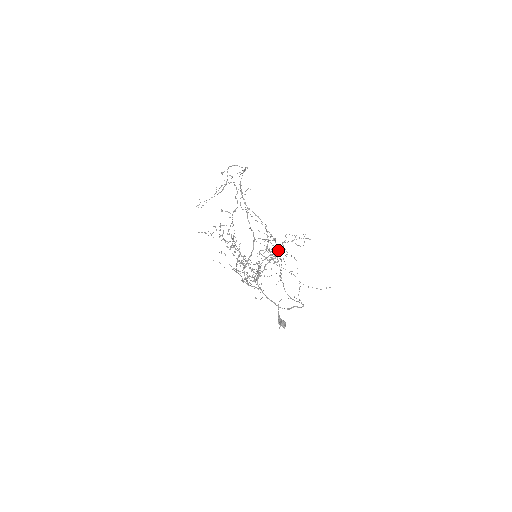
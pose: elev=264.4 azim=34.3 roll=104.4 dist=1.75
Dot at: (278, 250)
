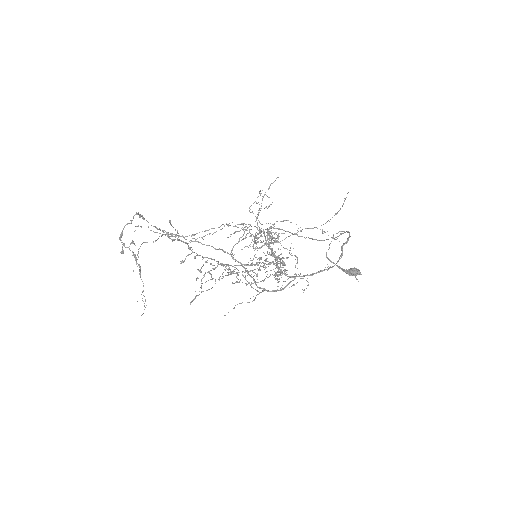
Dot at: occluded
